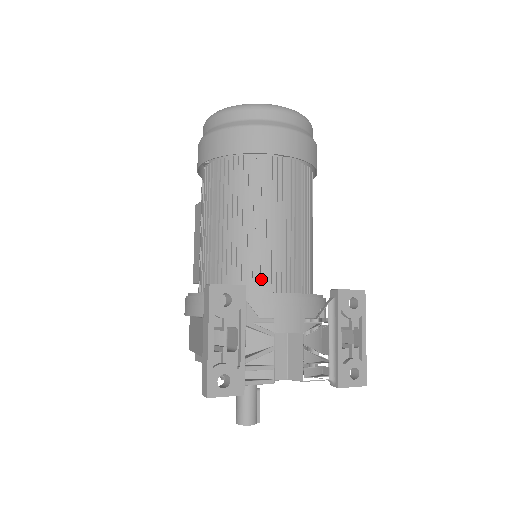
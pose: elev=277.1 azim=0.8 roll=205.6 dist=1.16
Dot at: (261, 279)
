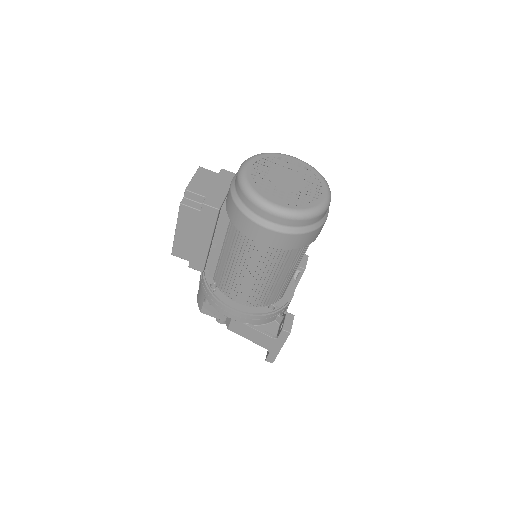
Dot at: (284, 293)
